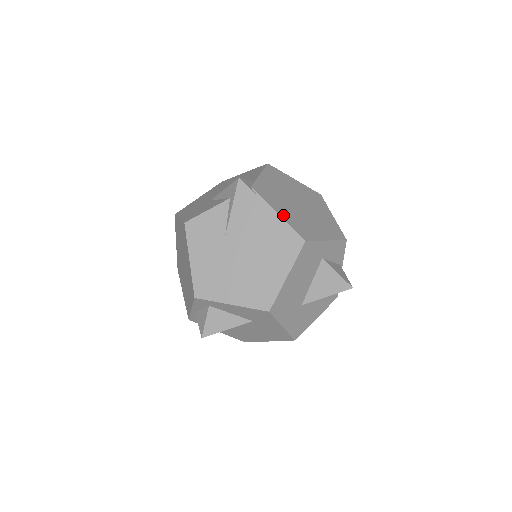
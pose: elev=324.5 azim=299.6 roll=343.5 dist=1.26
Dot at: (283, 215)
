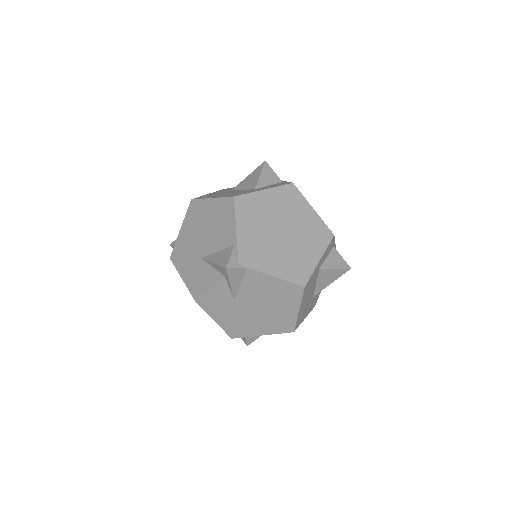
Dot at: (277, 272)
